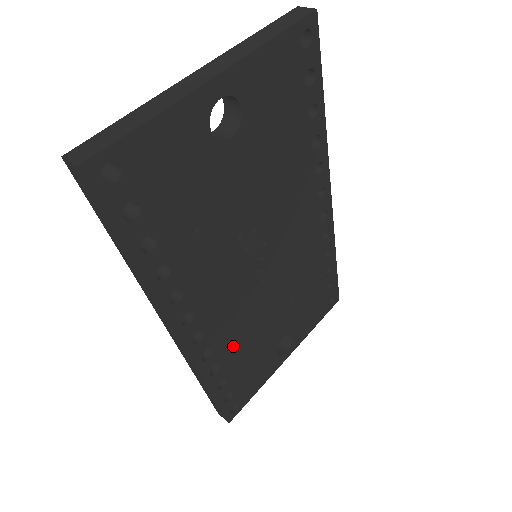
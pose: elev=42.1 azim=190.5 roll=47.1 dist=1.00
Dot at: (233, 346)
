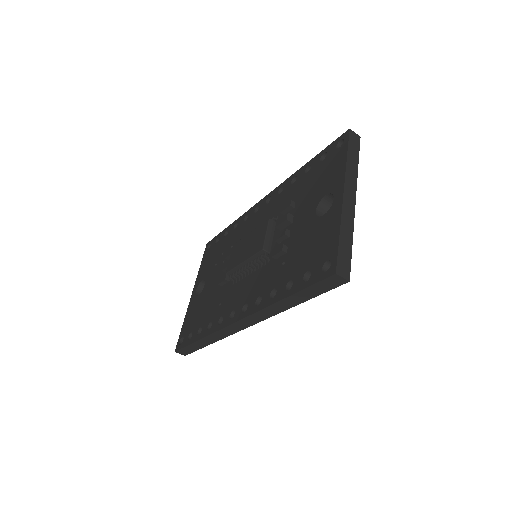
Dot at: occluded
